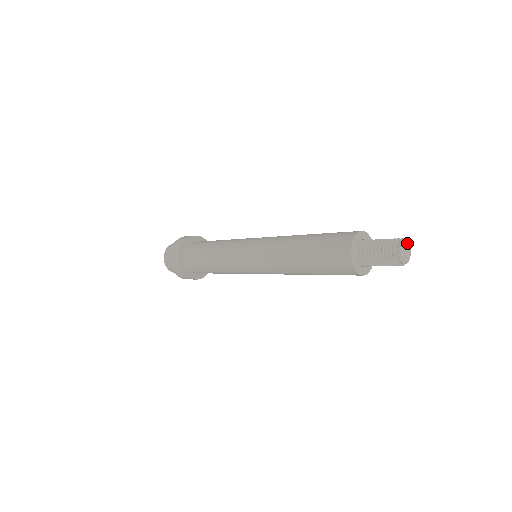
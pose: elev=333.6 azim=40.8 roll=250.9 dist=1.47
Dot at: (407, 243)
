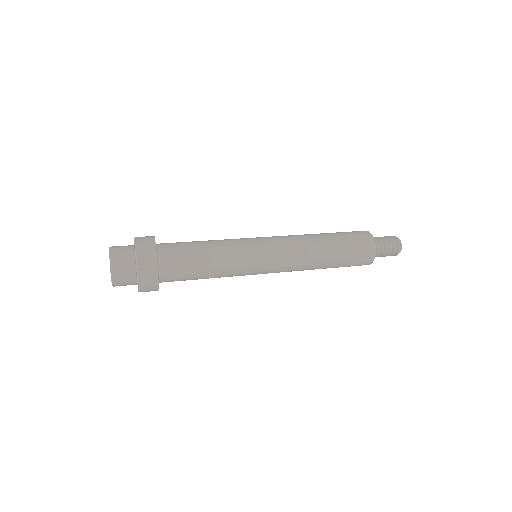
Dot at: occluded
